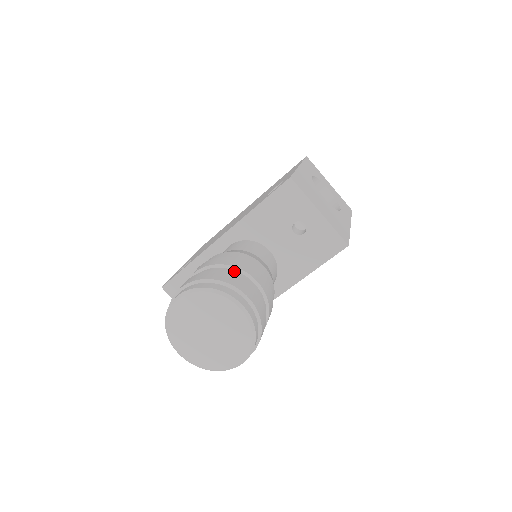
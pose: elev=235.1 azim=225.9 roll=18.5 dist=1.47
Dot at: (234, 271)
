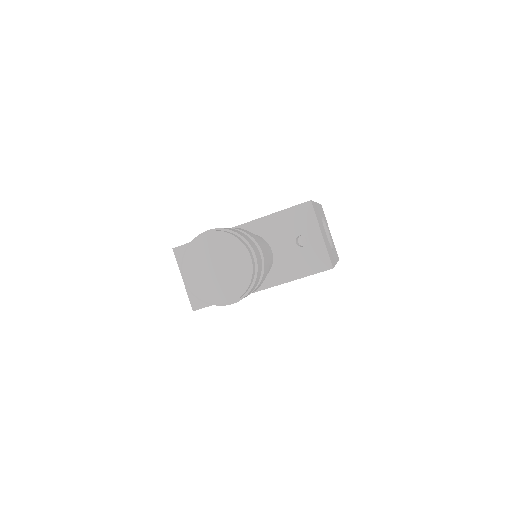
Dot at: occluded
